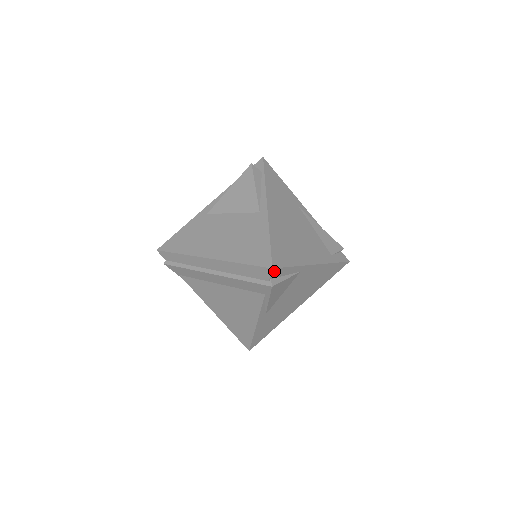
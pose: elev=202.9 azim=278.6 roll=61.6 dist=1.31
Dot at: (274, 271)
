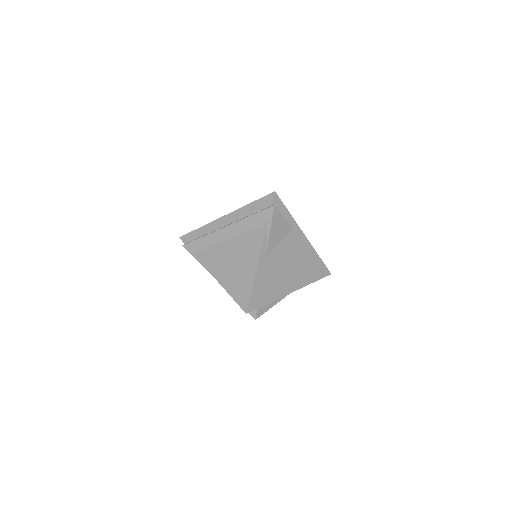
Dot at: (276, 197)
